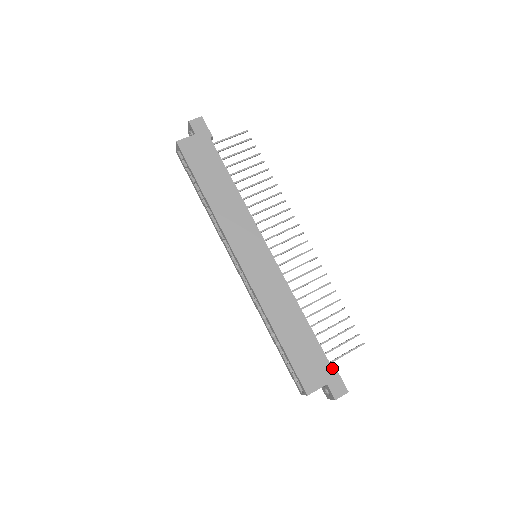
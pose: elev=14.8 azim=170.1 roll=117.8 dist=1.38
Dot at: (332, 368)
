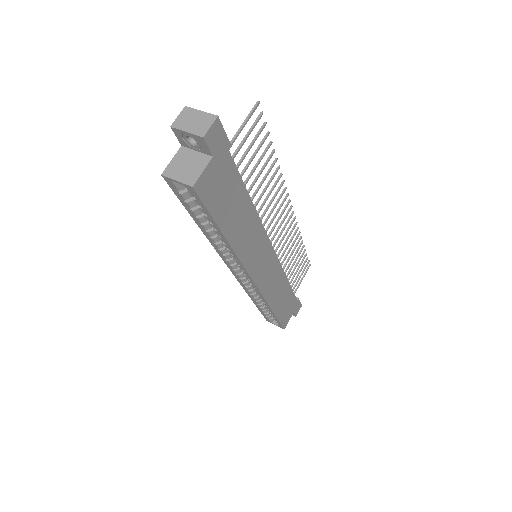
Dot at: (297, 300)
